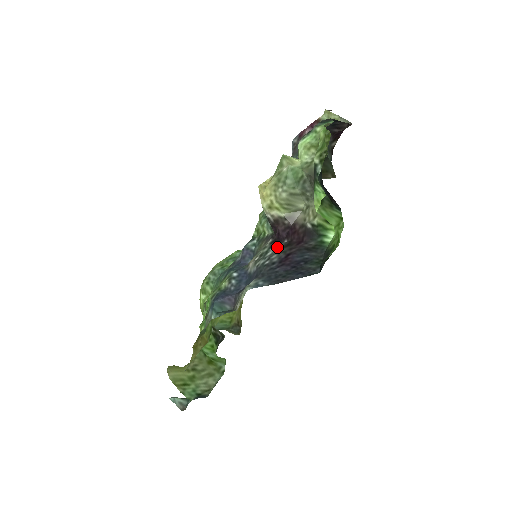
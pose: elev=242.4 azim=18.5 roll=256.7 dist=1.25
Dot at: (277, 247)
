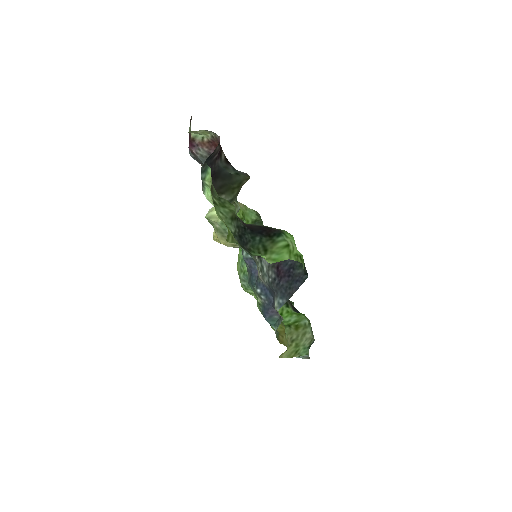
Dot at: (265, 262)
